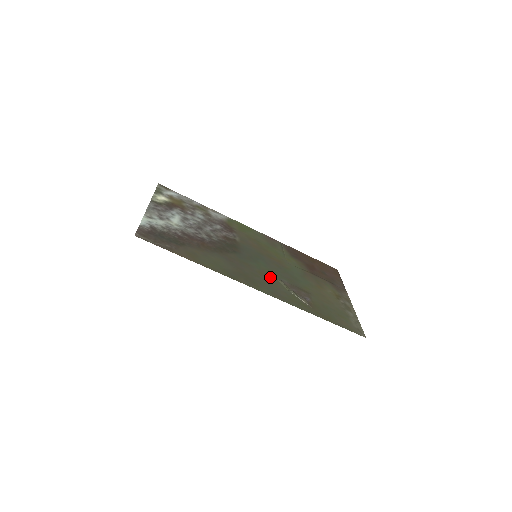
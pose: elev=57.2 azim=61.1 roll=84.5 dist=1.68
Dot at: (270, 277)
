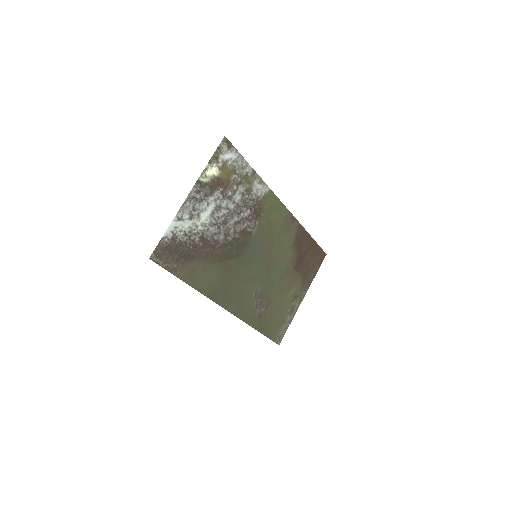
Dot at: (249, 287)
